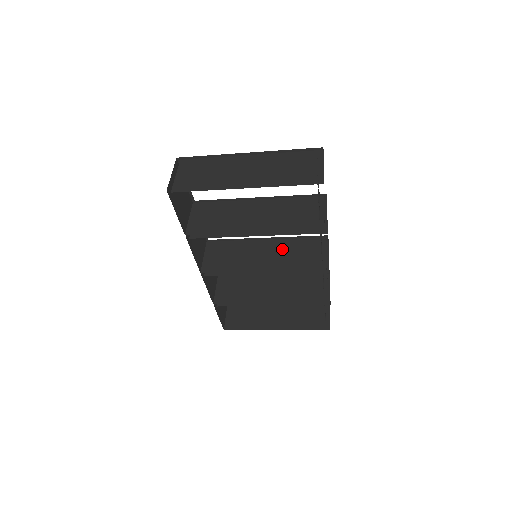
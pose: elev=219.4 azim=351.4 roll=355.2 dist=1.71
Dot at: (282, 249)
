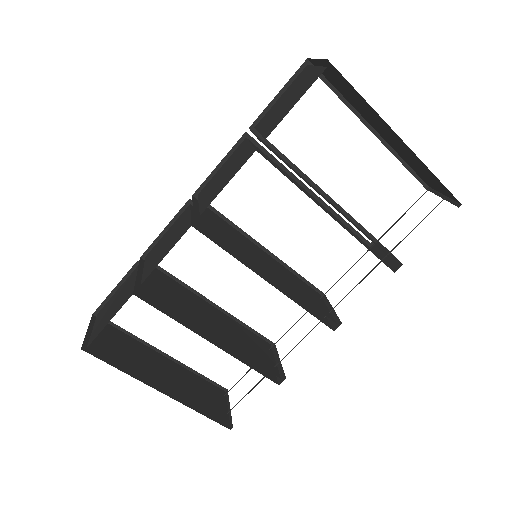
Dot at: (284, 271)
